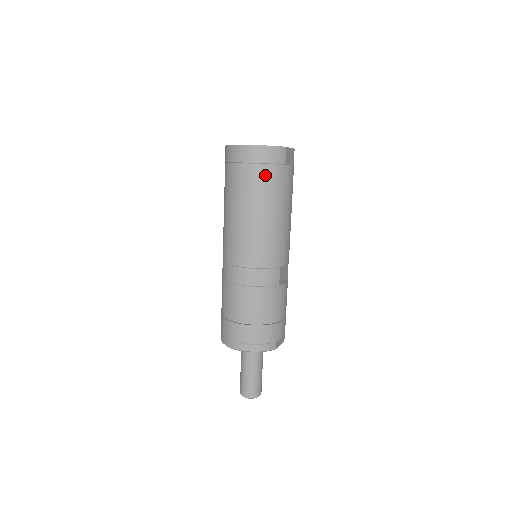
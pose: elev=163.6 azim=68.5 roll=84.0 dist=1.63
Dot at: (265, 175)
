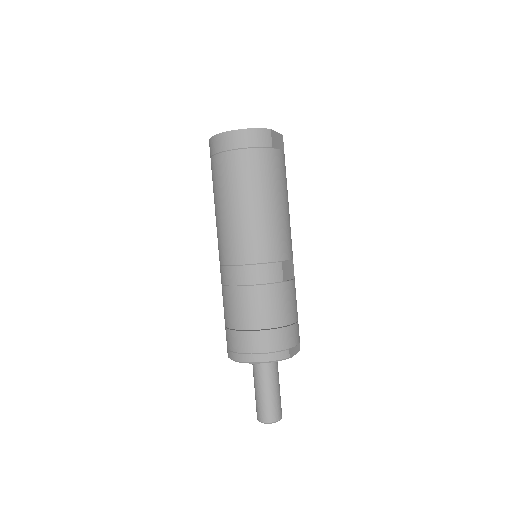
Dot at: (251, 160)
